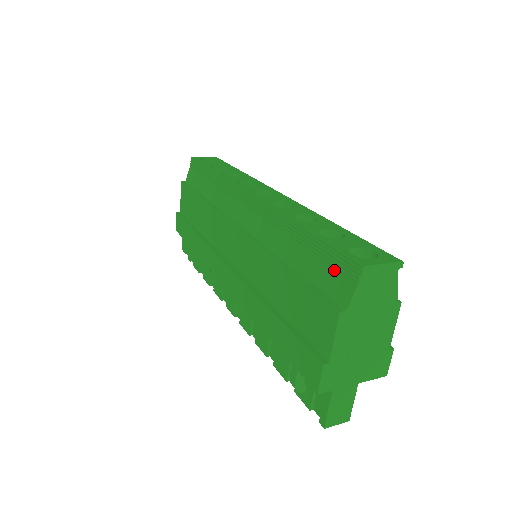
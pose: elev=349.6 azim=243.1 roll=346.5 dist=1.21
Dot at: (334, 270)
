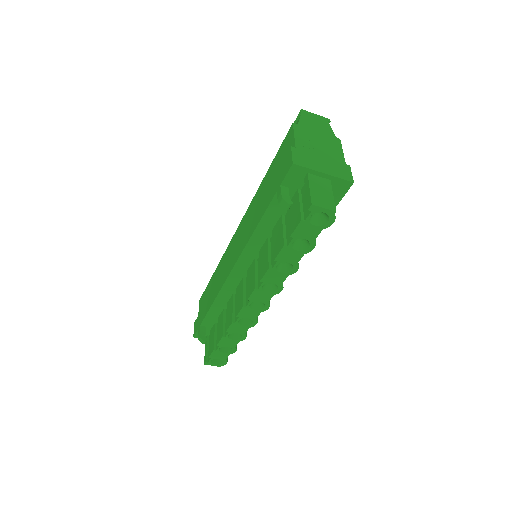
Dot at: occluded
